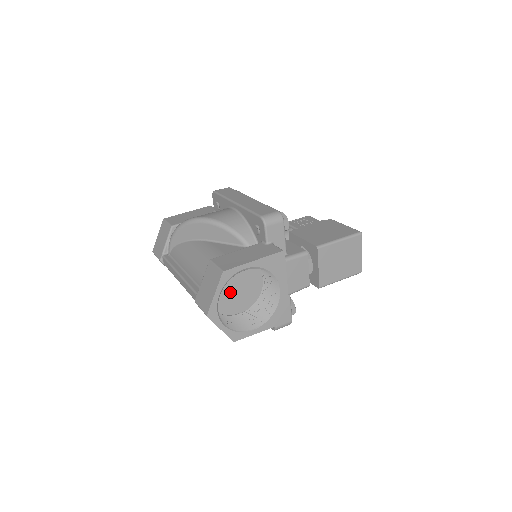
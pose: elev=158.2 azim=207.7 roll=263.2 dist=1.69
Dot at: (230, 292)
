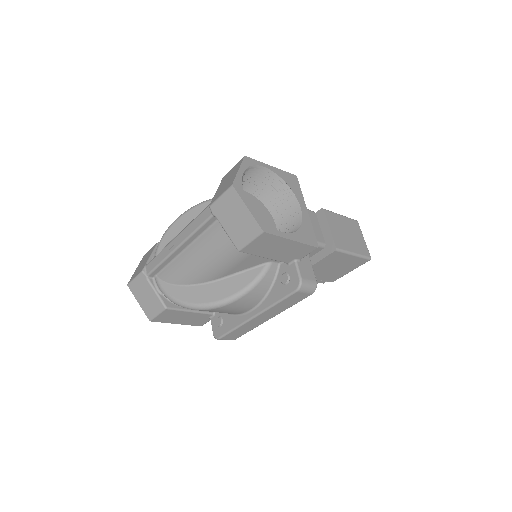
Dot at: occluded
